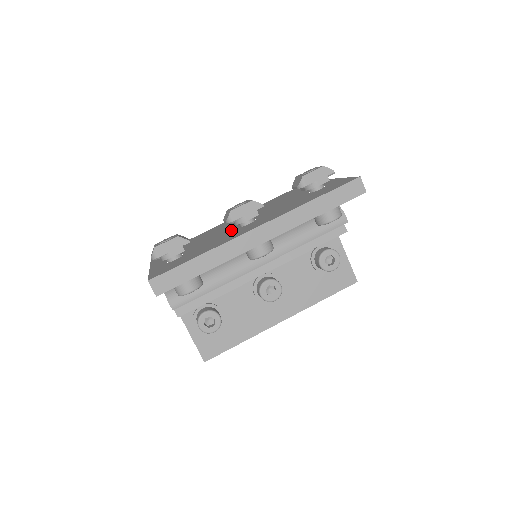
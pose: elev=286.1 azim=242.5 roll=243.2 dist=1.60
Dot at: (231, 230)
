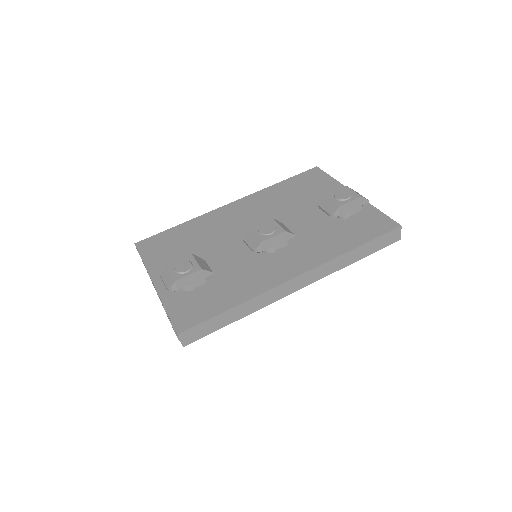
Dot at: (251, 252)
